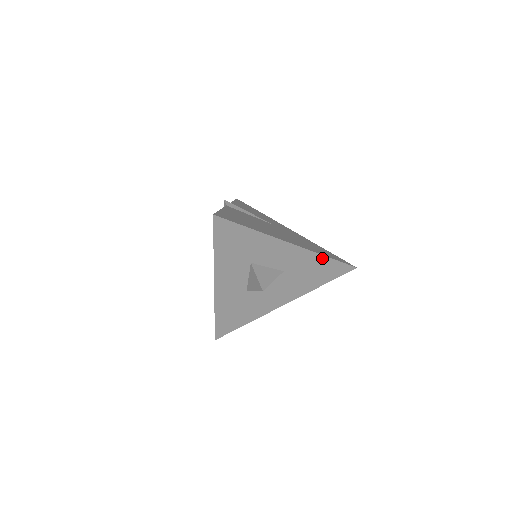
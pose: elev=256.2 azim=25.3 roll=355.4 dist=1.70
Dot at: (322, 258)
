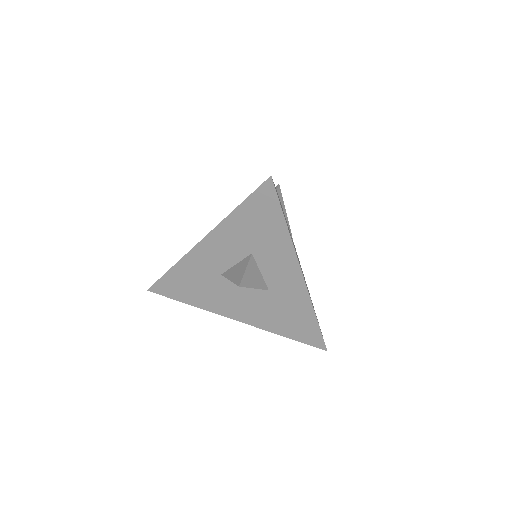
Dot at: (311, 312)
